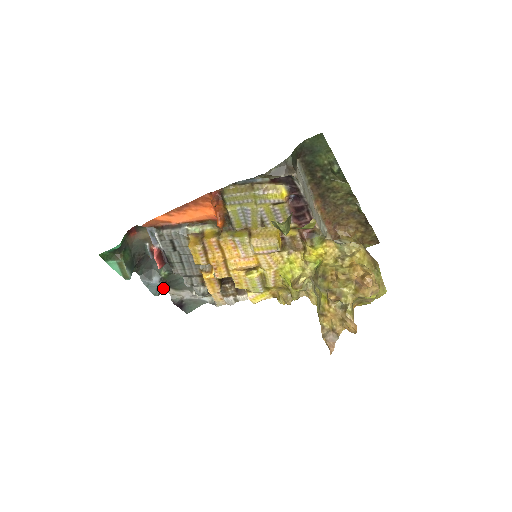
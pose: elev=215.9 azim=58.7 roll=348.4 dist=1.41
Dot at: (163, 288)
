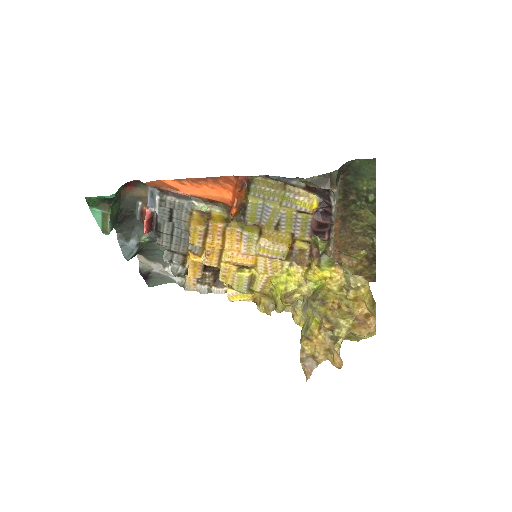
Dot at: (136, 254)
